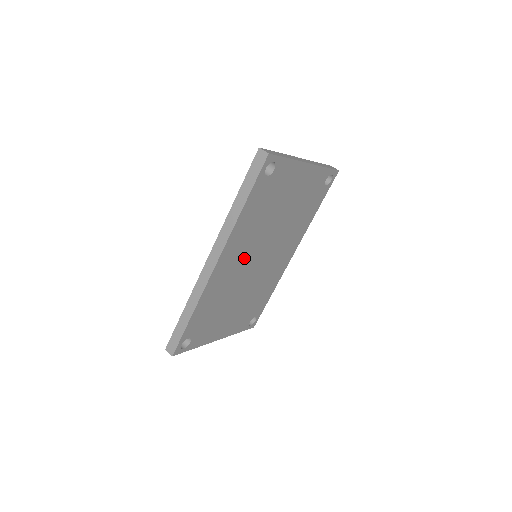
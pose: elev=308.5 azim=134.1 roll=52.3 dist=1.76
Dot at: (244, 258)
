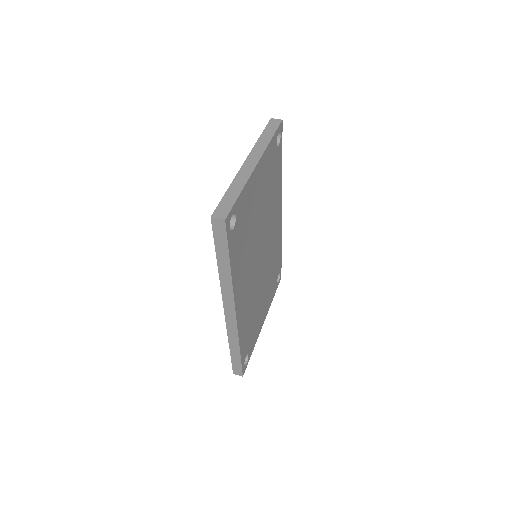
Dot at: (251, 277)
